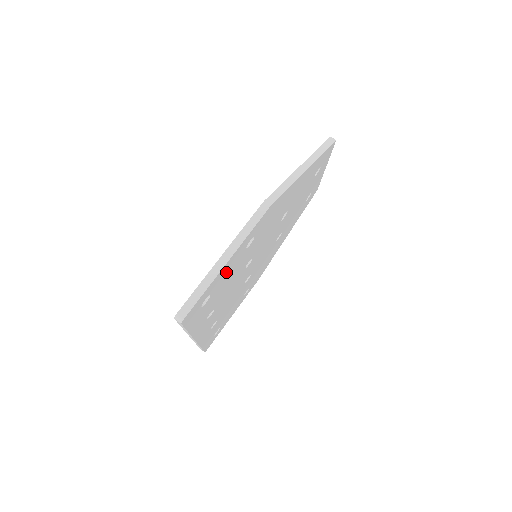
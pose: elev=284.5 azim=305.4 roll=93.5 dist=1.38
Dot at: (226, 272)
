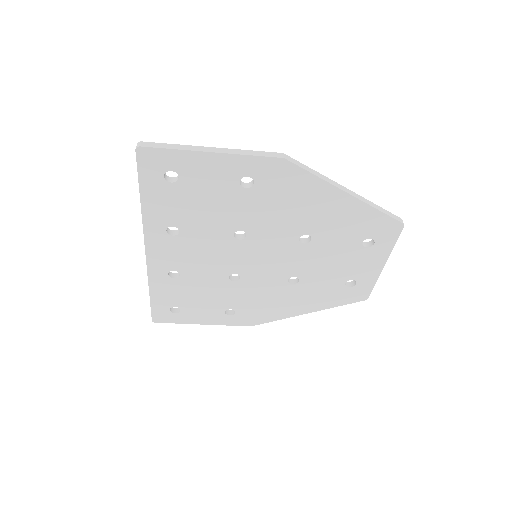
Dot at: (206, 175)
